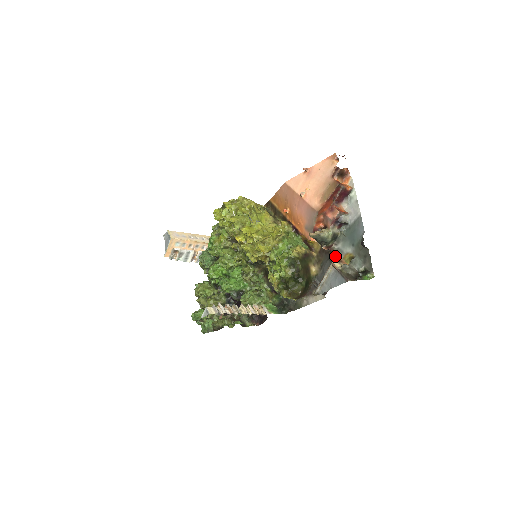
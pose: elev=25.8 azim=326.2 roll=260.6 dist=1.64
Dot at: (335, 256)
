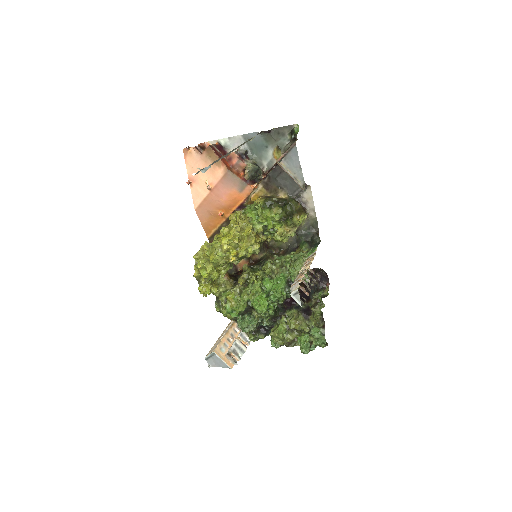
Dot at: (273, 170)
